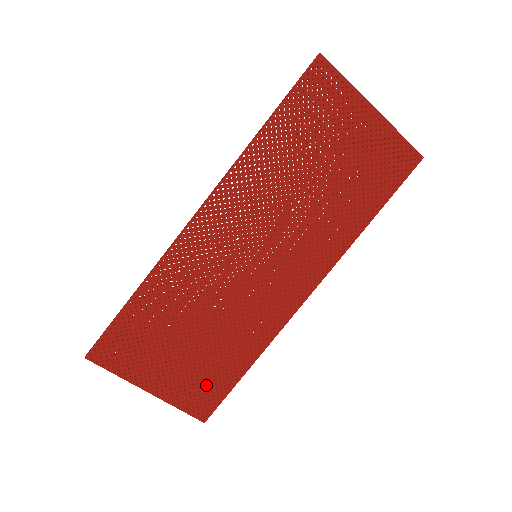
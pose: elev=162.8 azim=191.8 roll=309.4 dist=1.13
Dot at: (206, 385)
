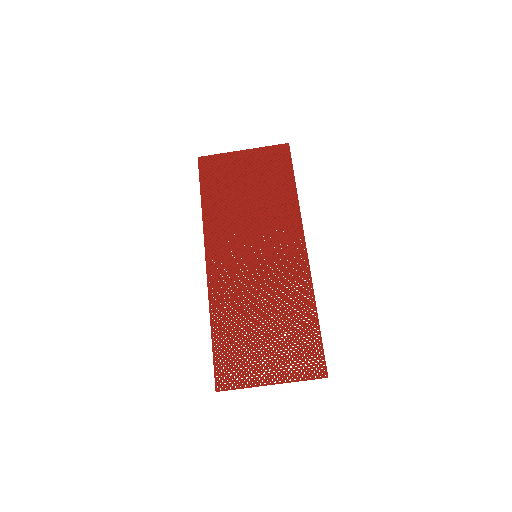
Dot at: (303, 351)
